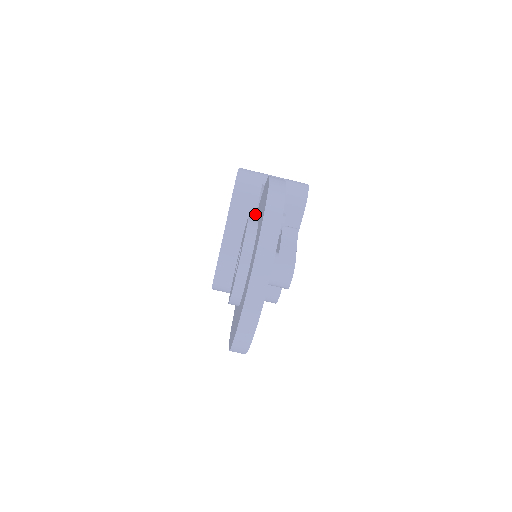
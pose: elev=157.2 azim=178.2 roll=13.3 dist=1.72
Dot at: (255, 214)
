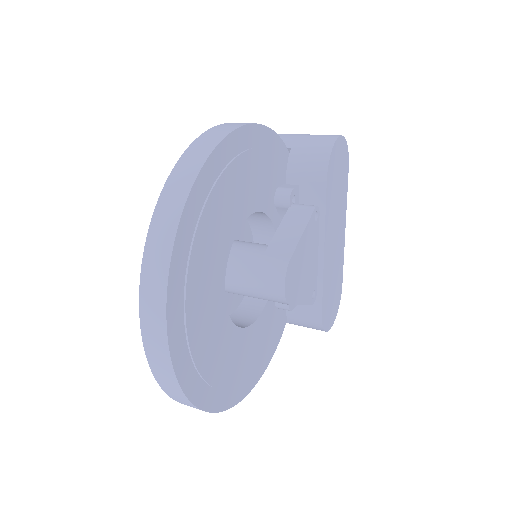
Dot at: occluded
